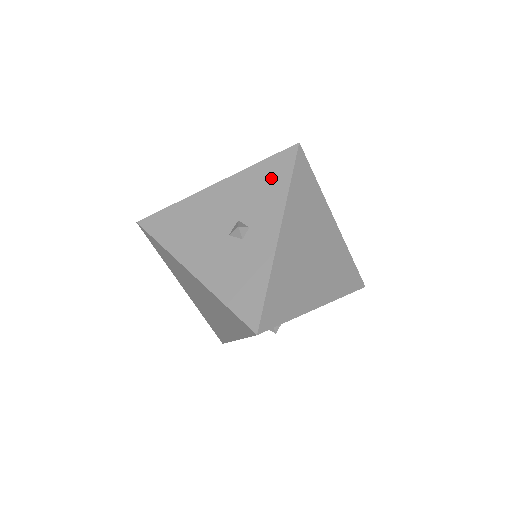
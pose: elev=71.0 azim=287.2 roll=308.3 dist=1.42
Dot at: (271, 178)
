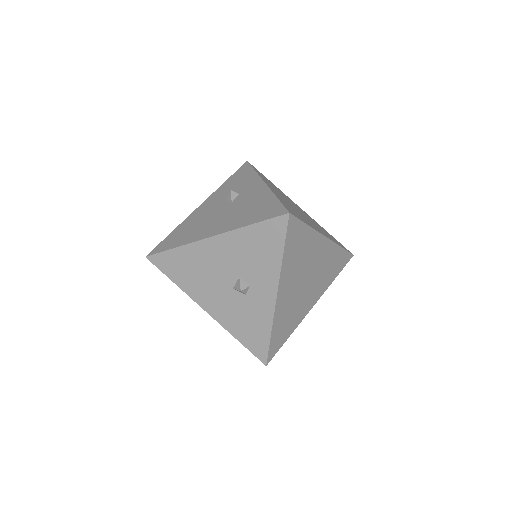
Dot at: (265, 245)
